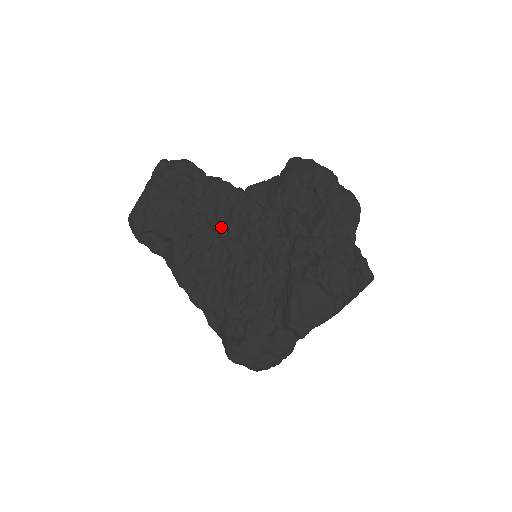
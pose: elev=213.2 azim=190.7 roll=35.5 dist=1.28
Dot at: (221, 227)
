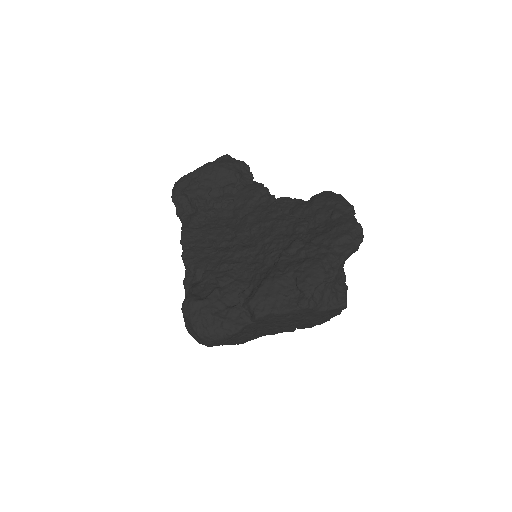
Dot at: (242, 216)
